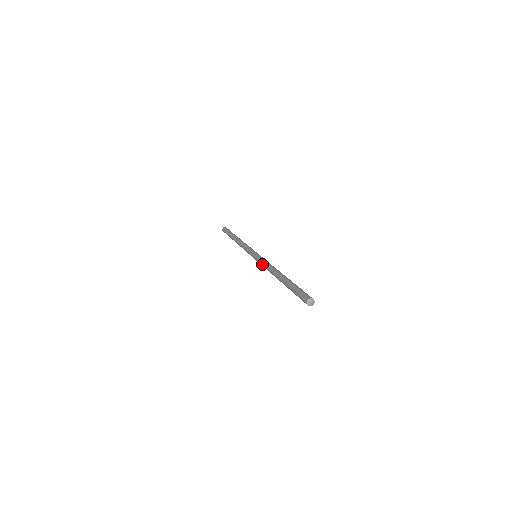
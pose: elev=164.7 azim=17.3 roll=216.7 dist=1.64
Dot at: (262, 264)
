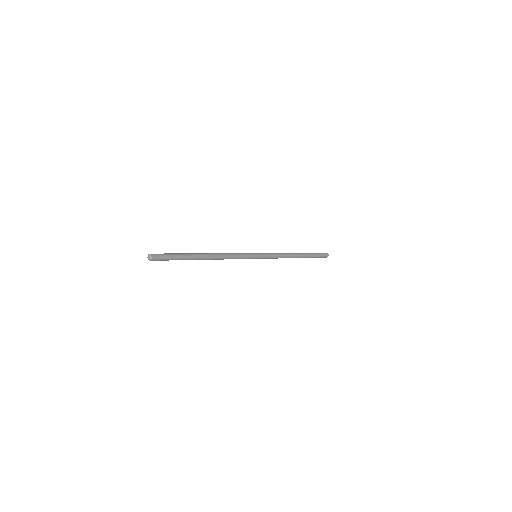
Dot at: occluded
